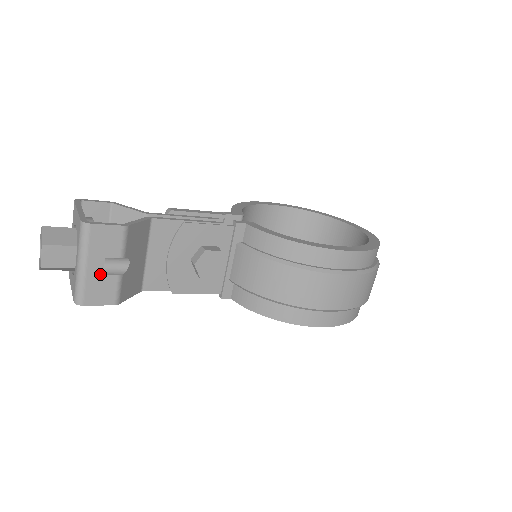
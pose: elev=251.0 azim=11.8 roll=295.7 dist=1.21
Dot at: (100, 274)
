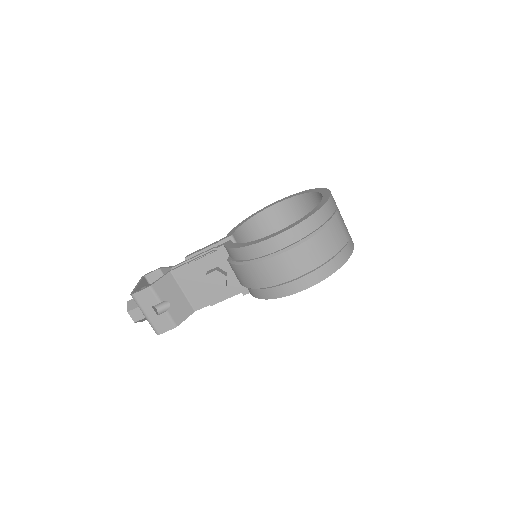
Dot at: (156, 316)
